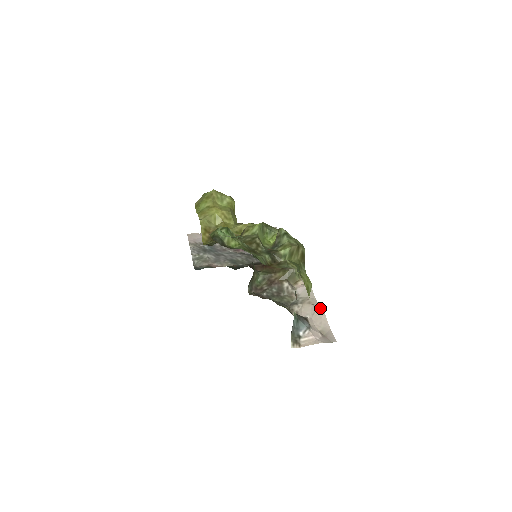
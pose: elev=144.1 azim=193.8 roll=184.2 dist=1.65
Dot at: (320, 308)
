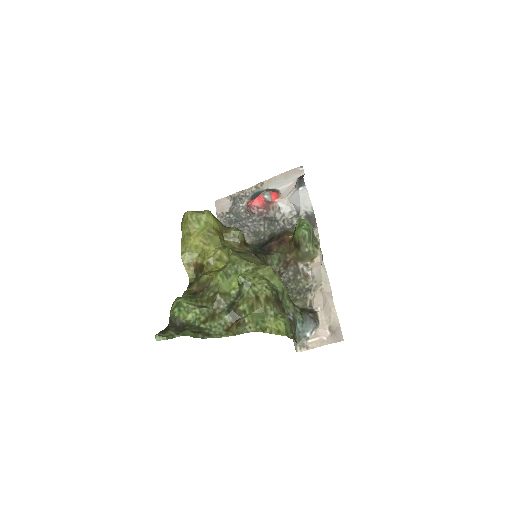
Dot at: (330, 299)
